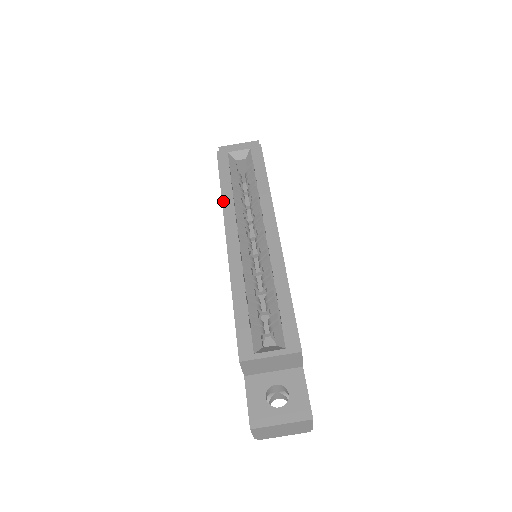
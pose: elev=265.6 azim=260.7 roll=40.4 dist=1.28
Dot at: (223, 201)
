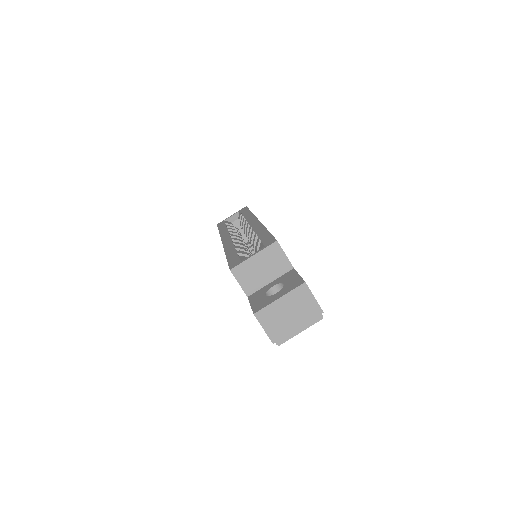
Dot at: (220, 234)
